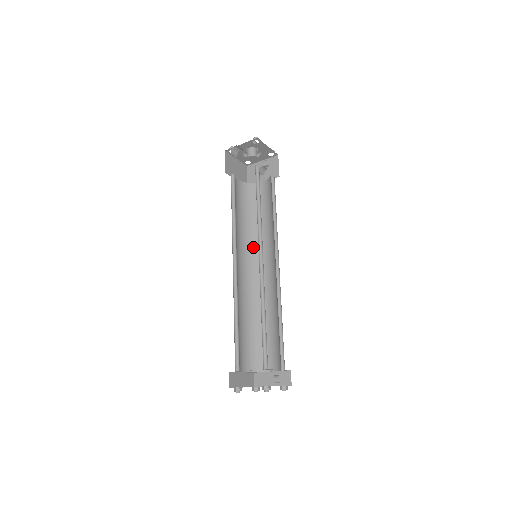
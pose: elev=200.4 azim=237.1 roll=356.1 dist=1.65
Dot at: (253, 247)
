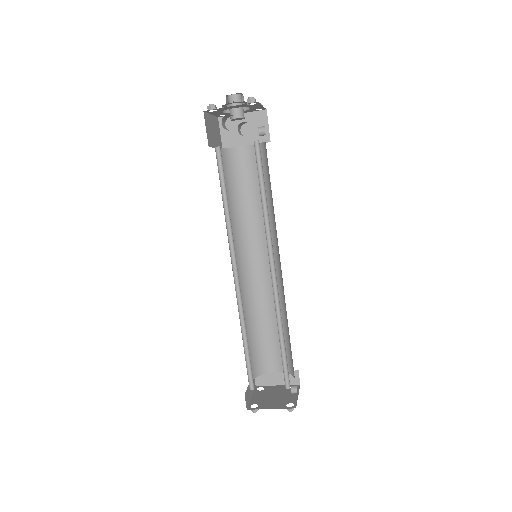
Dot at: (242, 236)
